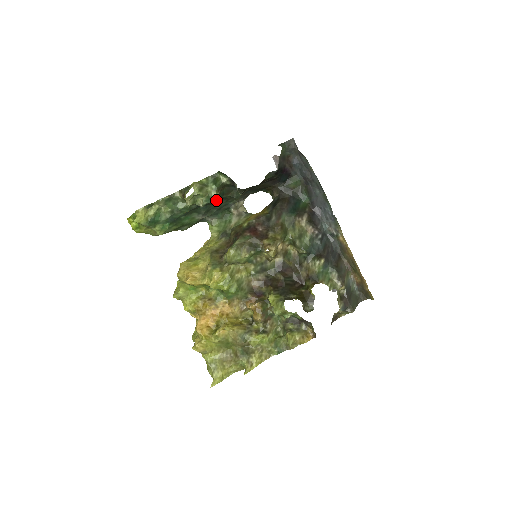
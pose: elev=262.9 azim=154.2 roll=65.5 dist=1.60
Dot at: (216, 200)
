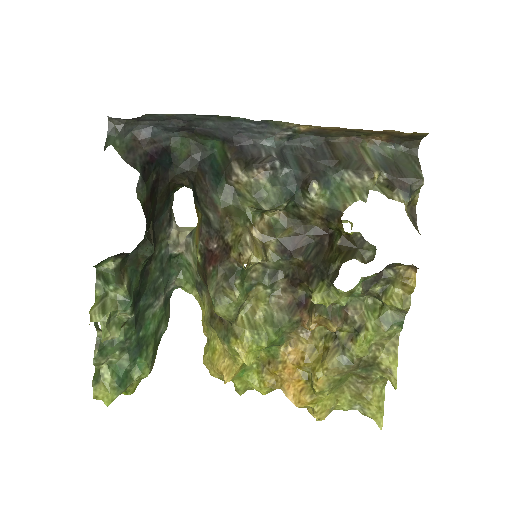
Dot at: (142, 279)
